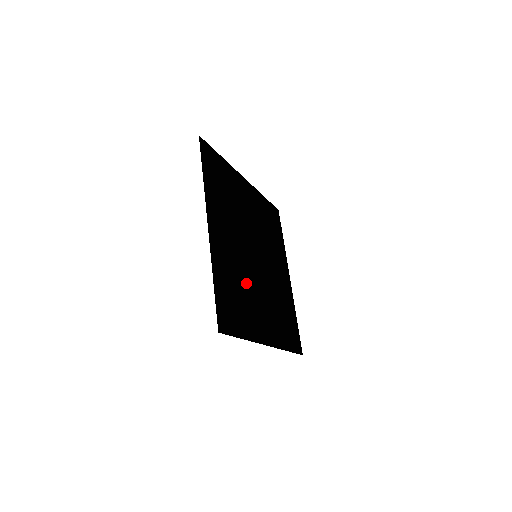
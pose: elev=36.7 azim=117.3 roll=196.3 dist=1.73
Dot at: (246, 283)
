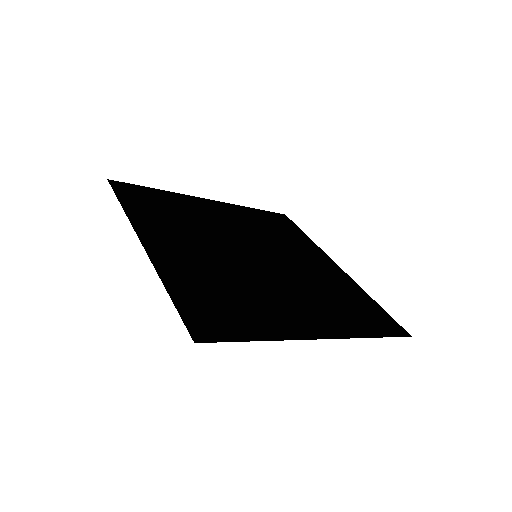
Dot at: (244, 283)
